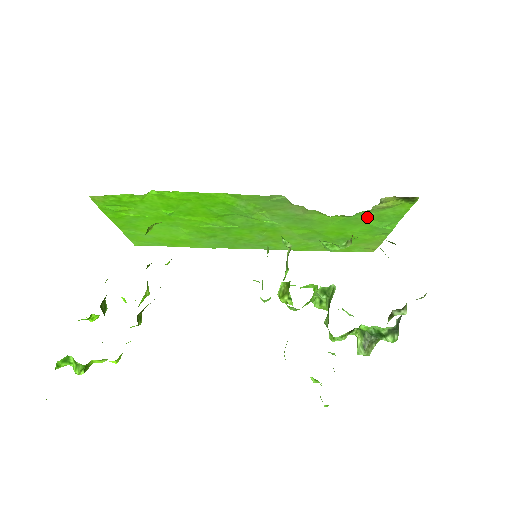
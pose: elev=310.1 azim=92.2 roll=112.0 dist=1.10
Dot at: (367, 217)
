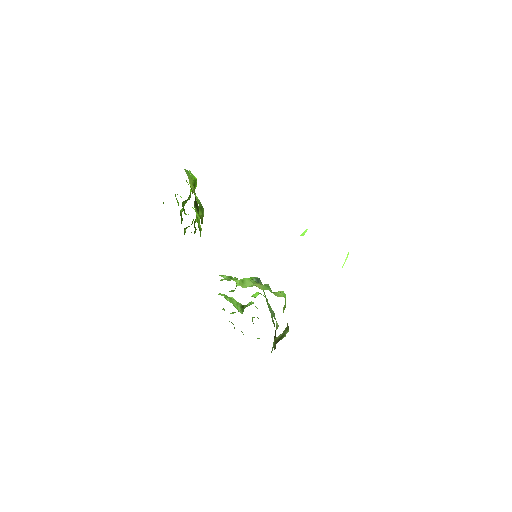
Dot at: occluded
